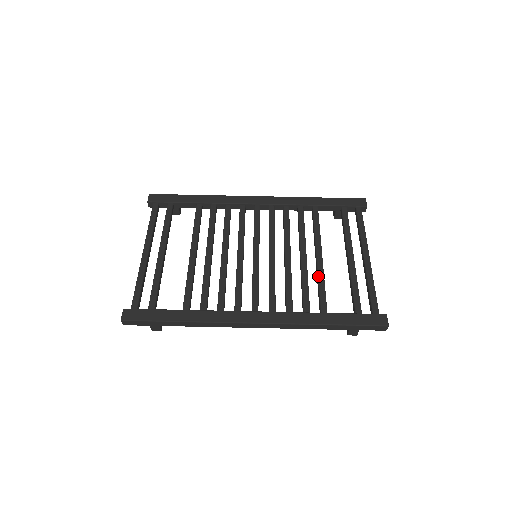
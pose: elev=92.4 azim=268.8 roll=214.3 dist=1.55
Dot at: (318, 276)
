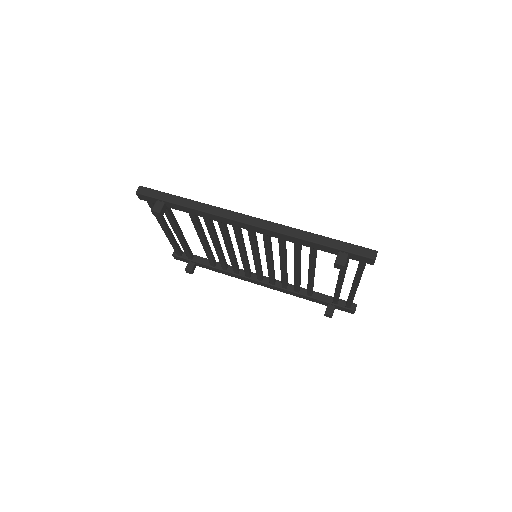
Dot at: occluded
